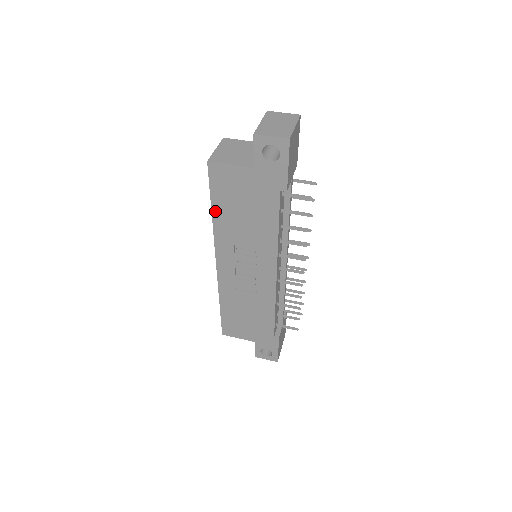
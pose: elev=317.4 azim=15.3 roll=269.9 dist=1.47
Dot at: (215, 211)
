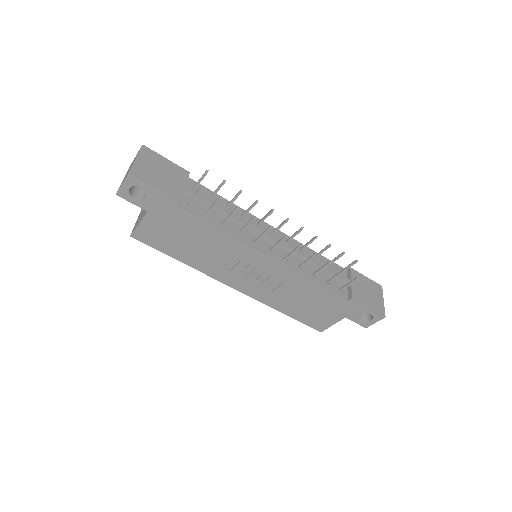
Dot at: (179, 259)
